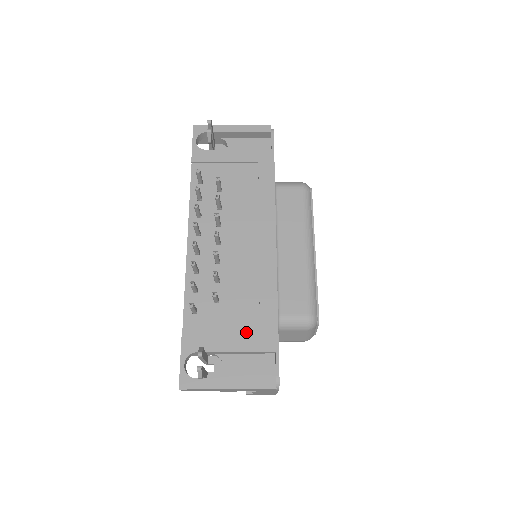
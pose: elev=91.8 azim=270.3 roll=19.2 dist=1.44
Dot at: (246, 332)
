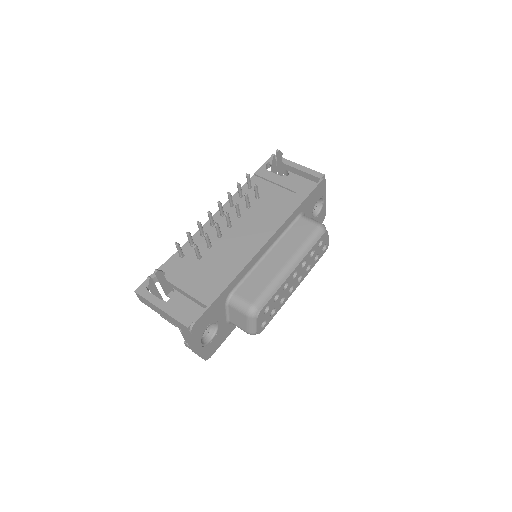
Dot at: (200, 285)
